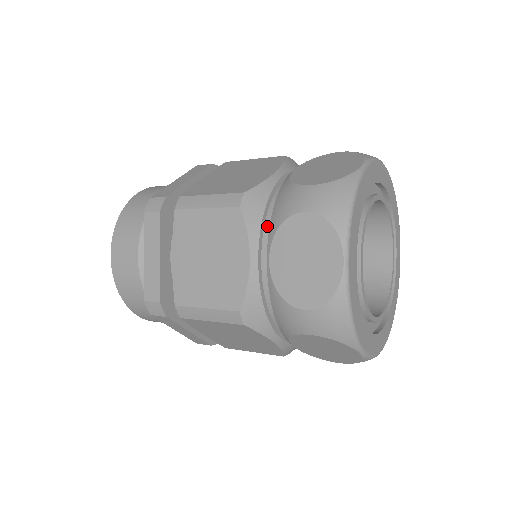
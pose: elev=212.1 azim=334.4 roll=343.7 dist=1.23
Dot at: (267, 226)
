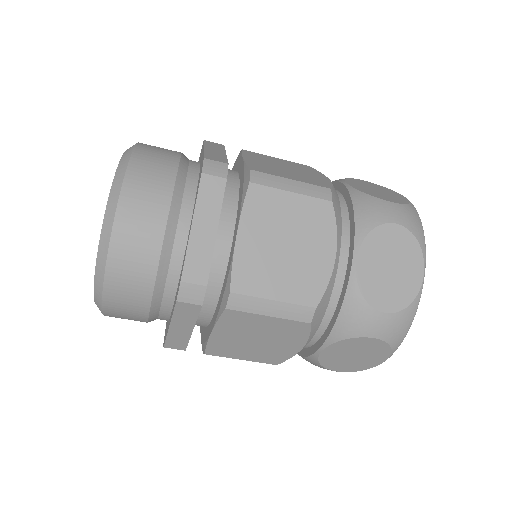
Dot at: (342, 228)
